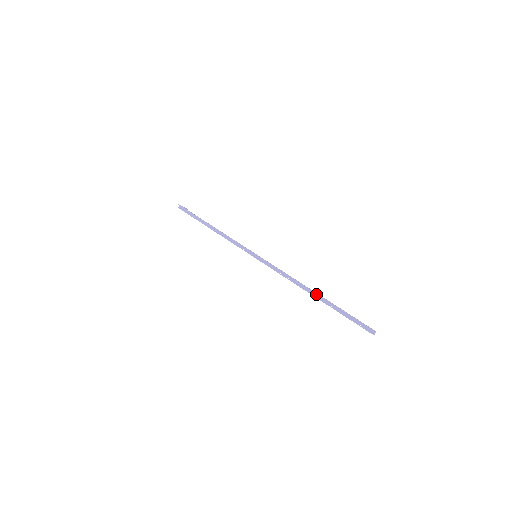
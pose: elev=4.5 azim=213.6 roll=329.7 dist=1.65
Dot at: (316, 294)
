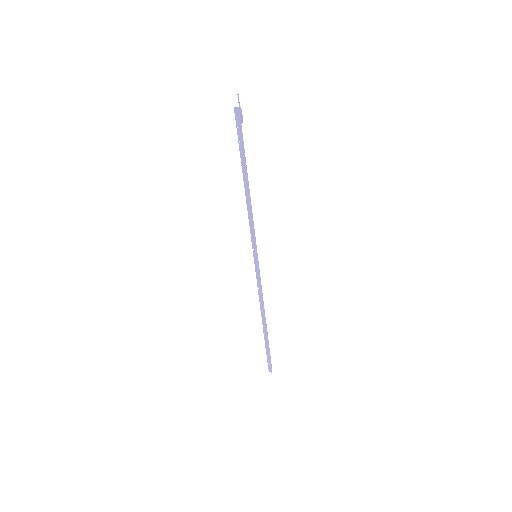
Dot at: (265, 326)
